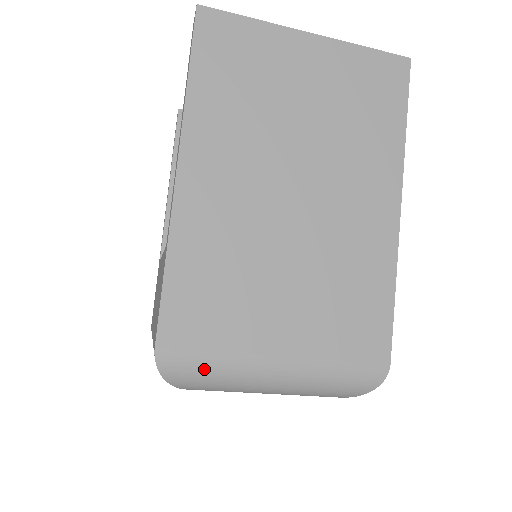
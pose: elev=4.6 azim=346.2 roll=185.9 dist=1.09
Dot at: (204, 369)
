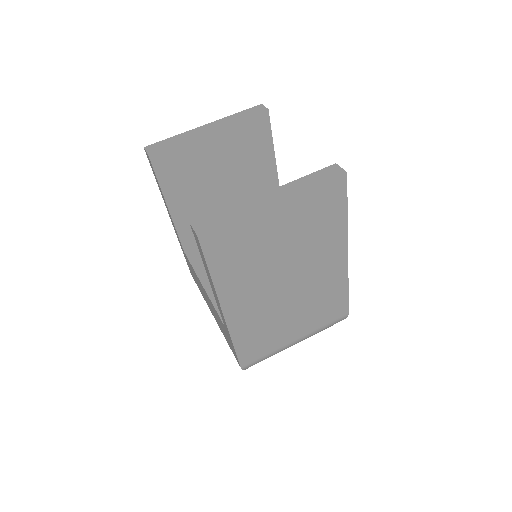
Dot at: occluded
